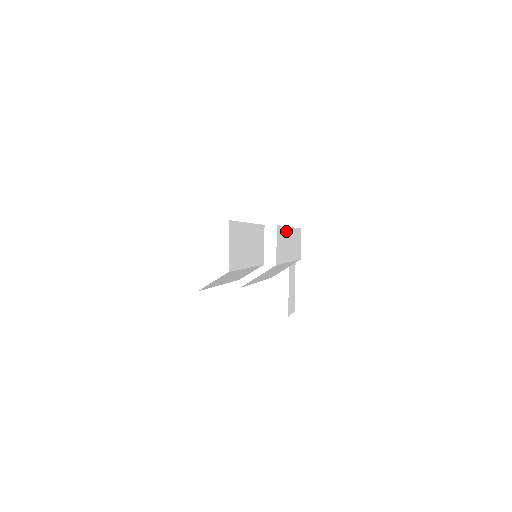
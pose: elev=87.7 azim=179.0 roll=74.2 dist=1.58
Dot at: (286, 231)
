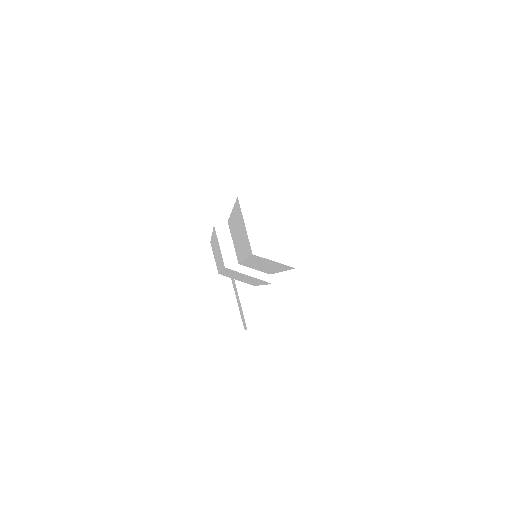
Dot at: occluded
